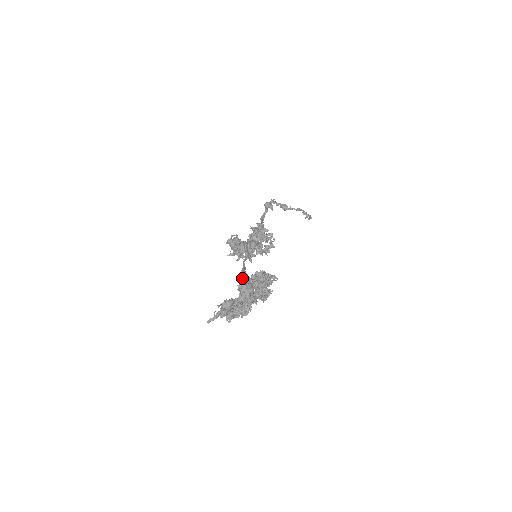
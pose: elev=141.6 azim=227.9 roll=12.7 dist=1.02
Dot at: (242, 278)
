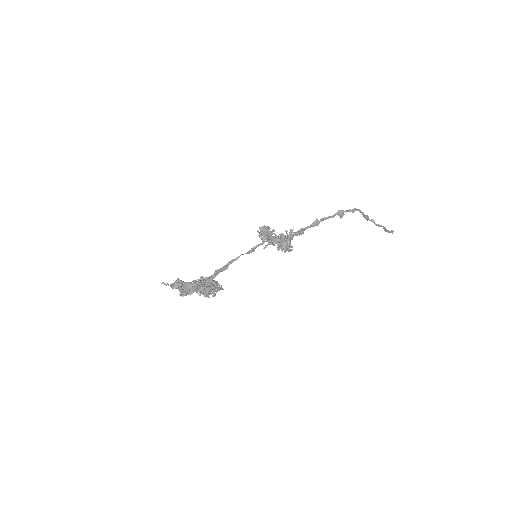
Dot at: (222, 267)
